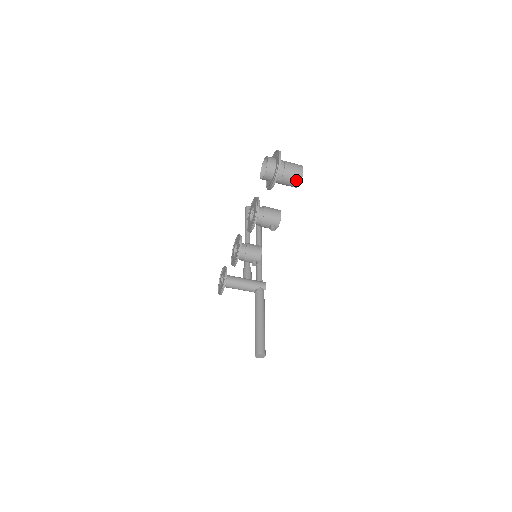
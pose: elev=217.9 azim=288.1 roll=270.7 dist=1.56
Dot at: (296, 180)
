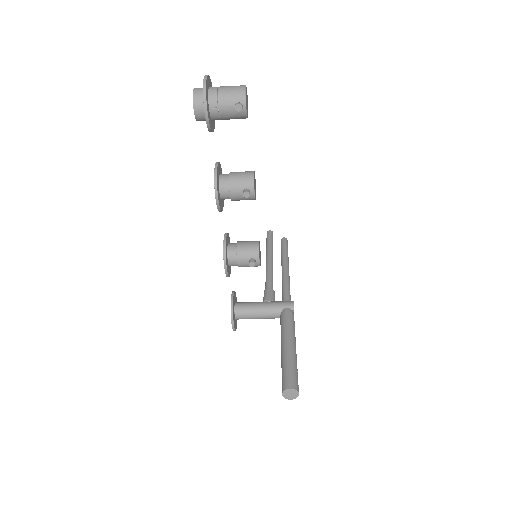
Dot at: (238, 101)
